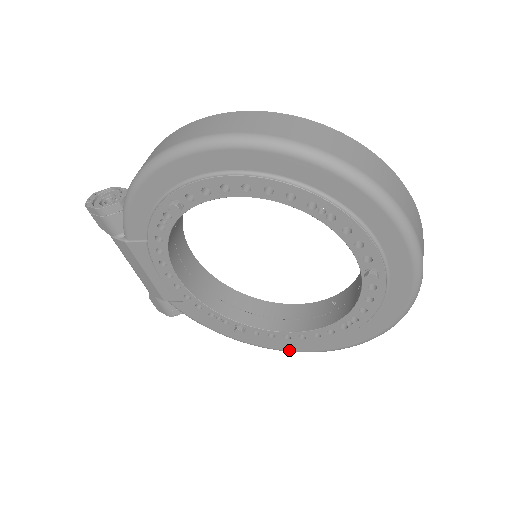
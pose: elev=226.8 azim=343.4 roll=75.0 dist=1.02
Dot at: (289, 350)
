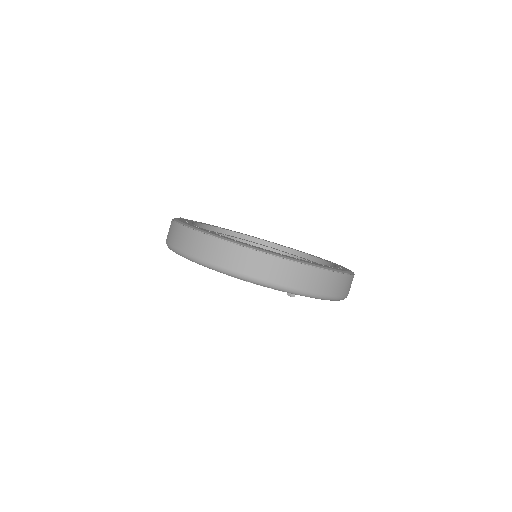
Dot at: occluded
